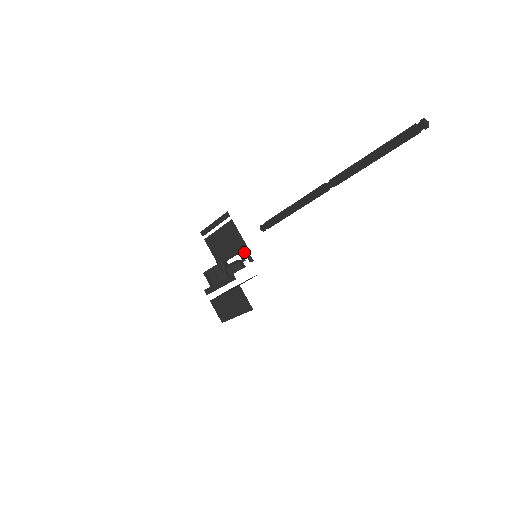
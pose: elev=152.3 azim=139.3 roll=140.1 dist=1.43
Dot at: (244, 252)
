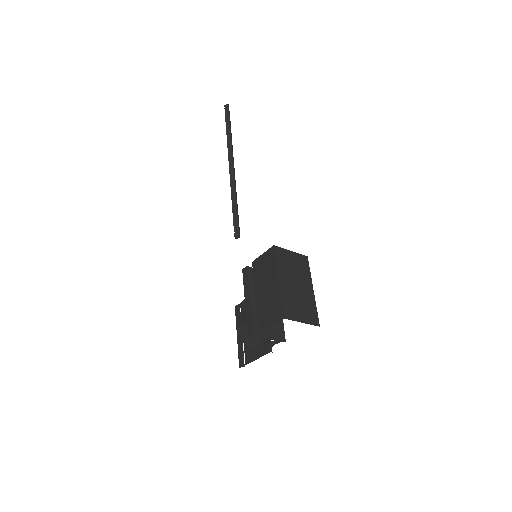
Dot at: occluded
